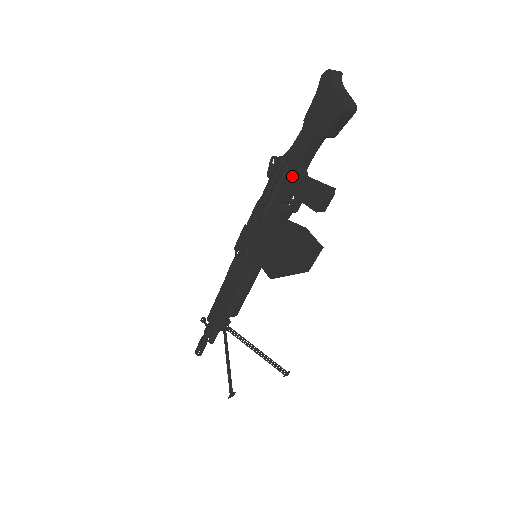
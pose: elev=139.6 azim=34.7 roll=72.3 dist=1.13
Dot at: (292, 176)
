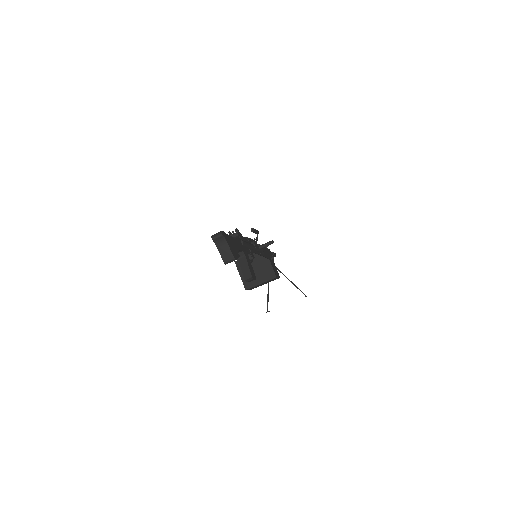
Dot at: occluded
